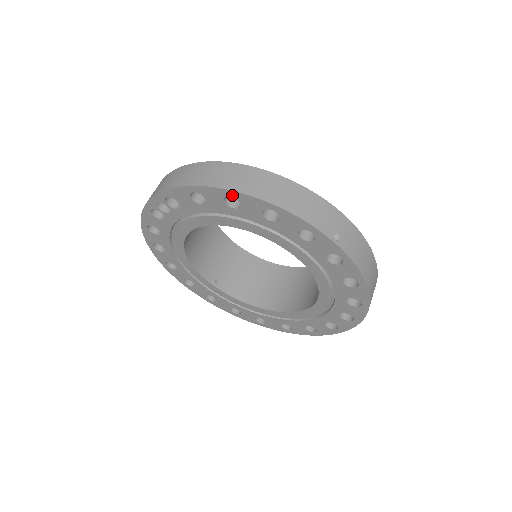
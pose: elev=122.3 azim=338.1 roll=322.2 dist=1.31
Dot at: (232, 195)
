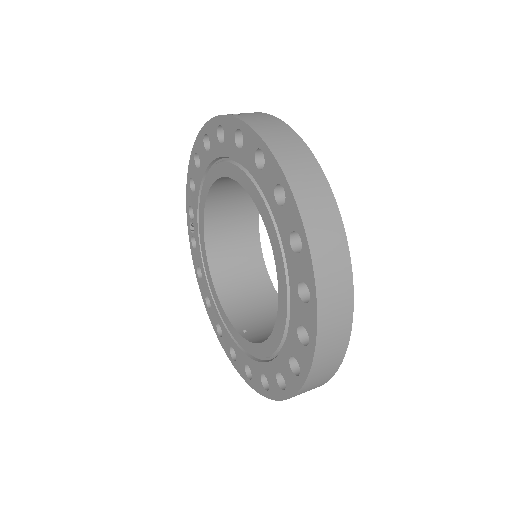
Dot at: (195, 152)
